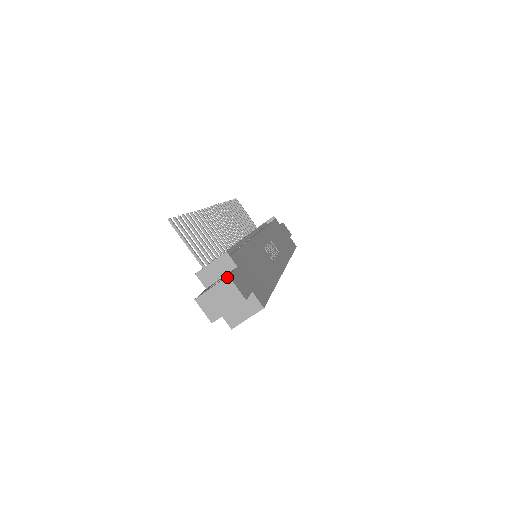
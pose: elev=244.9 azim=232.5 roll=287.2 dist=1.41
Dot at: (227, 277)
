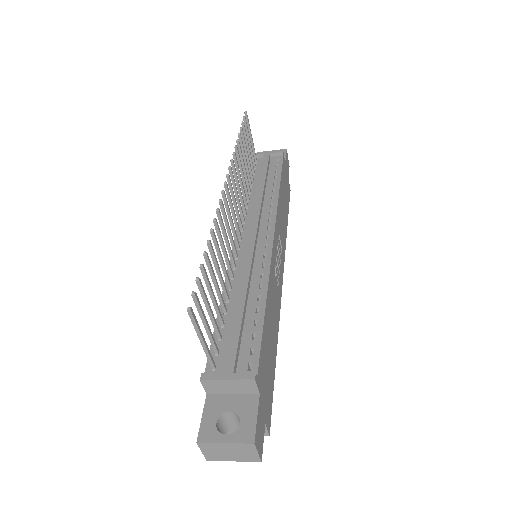
Dot at: (252, 444)
